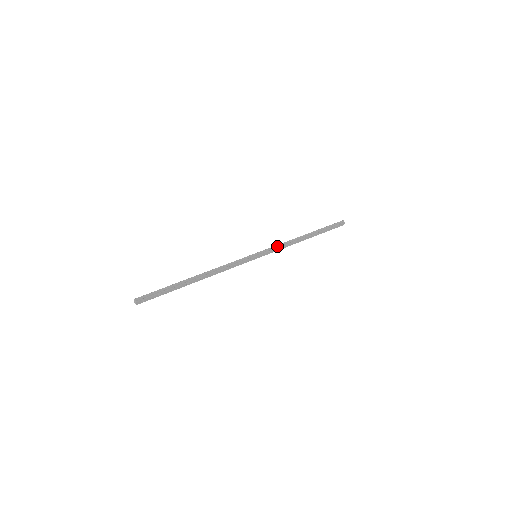
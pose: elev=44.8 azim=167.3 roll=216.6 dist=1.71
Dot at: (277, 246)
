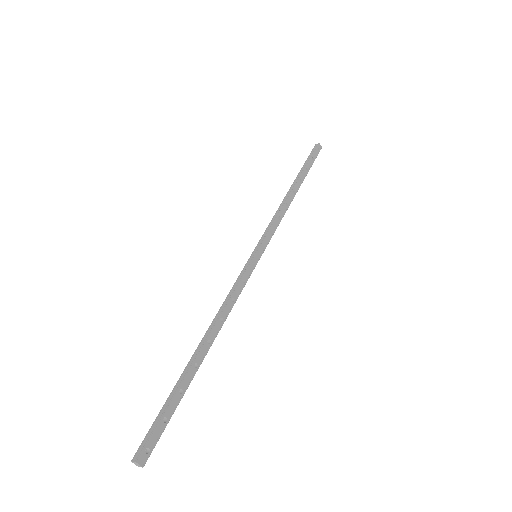
Dot at: (270, 225)
